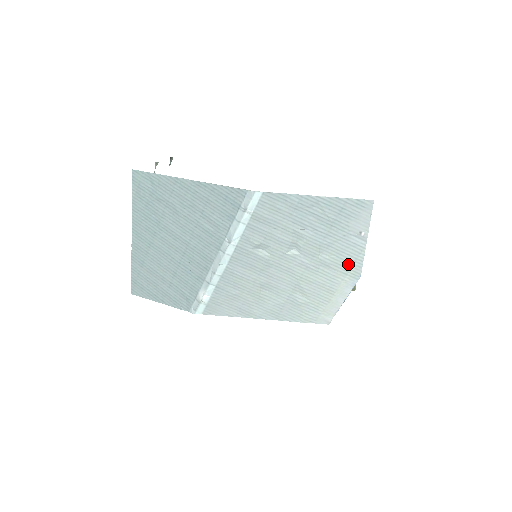
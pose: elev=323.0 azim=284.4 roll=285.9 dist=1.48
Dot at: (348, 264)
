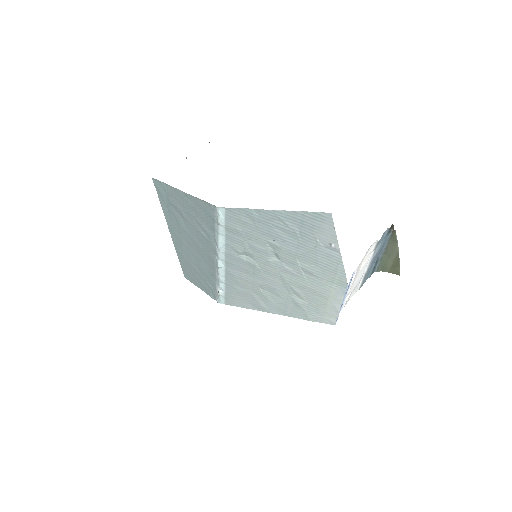
Dot at: (330, 273)
